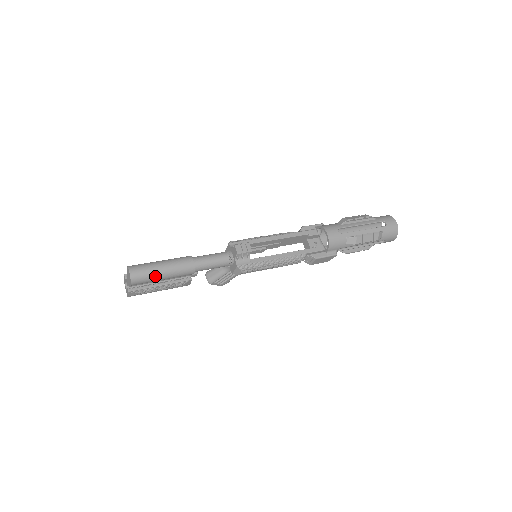
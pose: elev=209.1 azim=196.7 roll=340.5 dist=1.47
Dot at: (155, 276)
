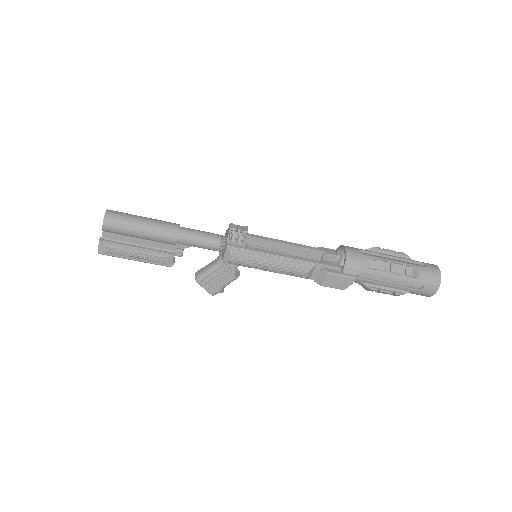
Dot at: (131, 225)
